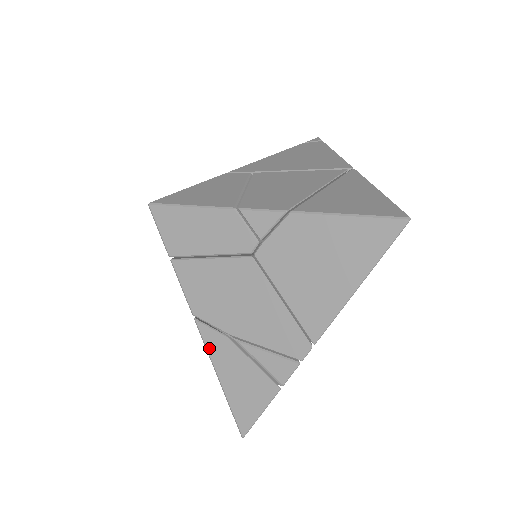
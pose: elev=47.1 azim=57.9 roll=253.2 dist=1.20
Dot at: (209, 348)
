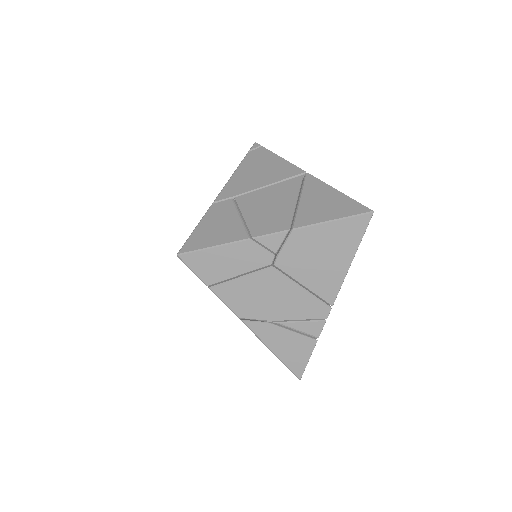
Dot at: (259, 335)
